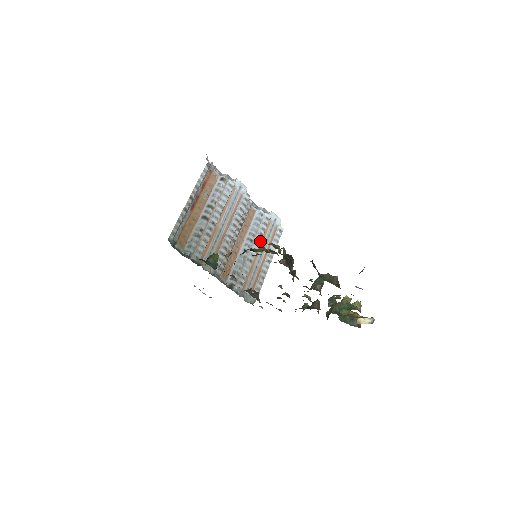
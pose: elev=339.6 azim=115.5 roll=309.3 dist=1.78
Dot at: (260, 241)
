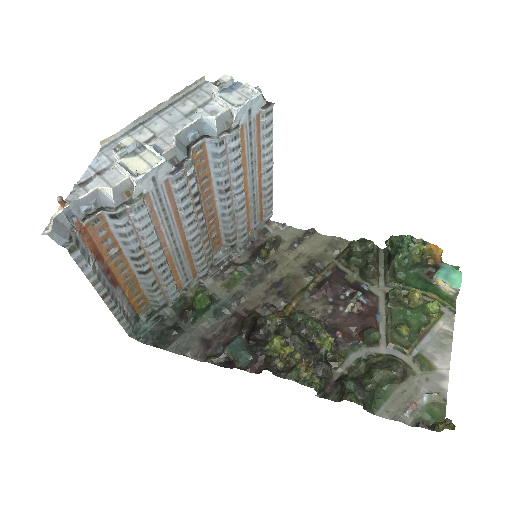
Dot at: (241, 175)
